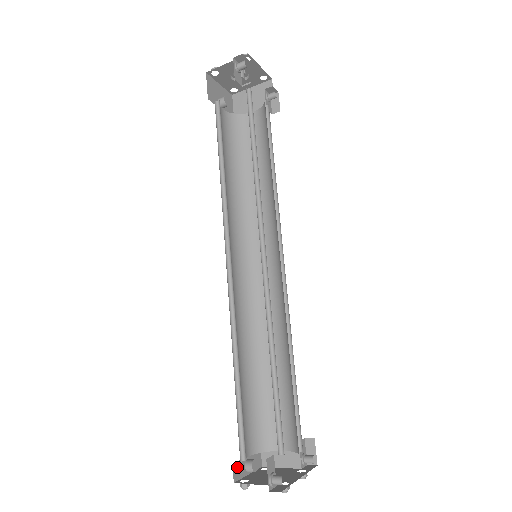
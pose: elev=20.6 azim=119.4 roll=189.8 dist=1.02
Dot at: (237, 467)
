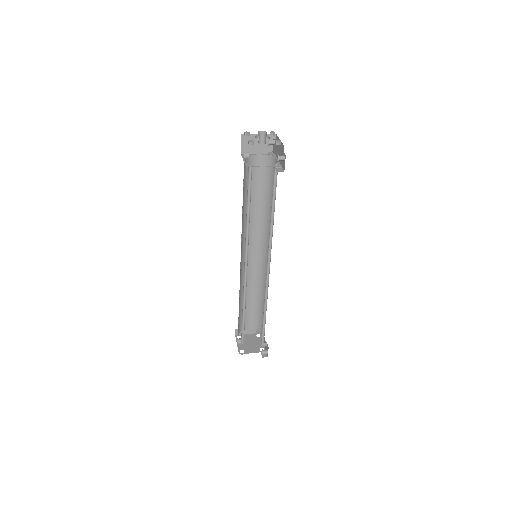
Dot at: occluded
